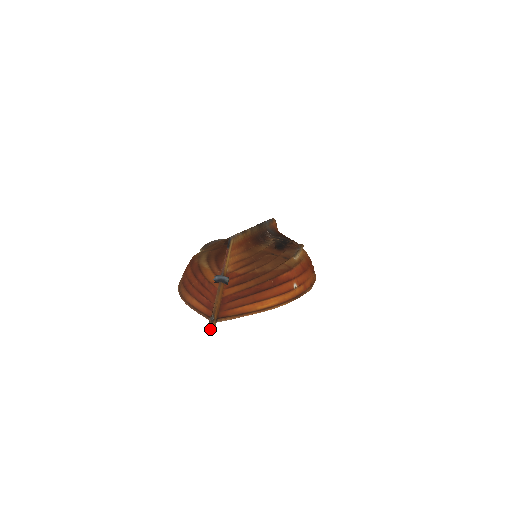
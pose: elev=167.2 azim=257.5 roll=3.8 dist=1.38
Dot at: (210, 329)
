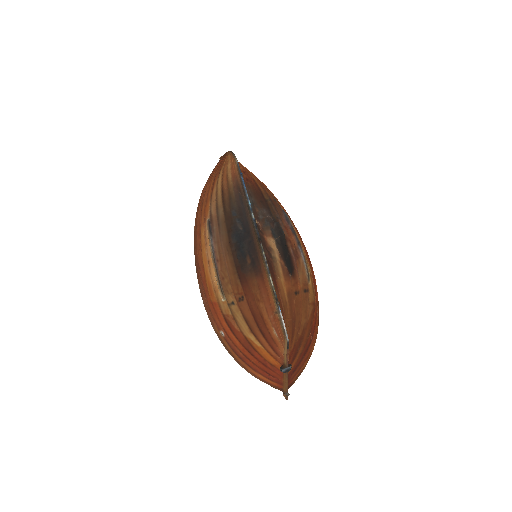
Dot at: (287, 399)
